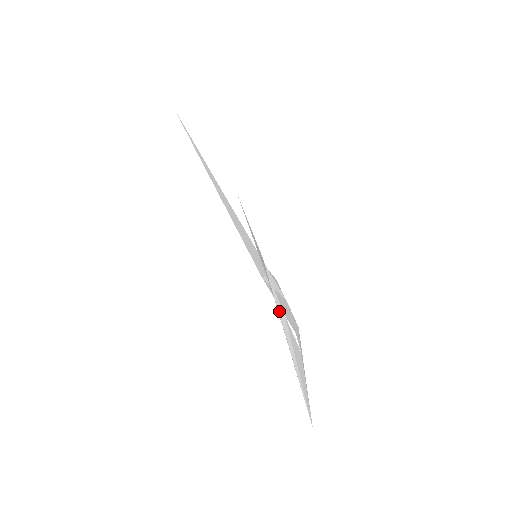
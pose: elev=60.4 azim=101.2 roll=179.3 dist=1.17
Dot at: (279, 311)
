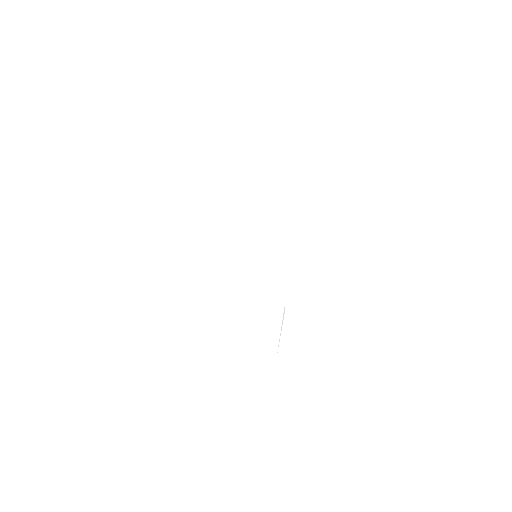
Dot at: occluded
